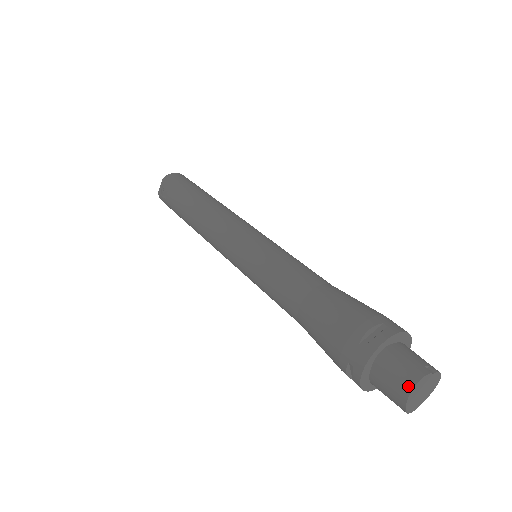
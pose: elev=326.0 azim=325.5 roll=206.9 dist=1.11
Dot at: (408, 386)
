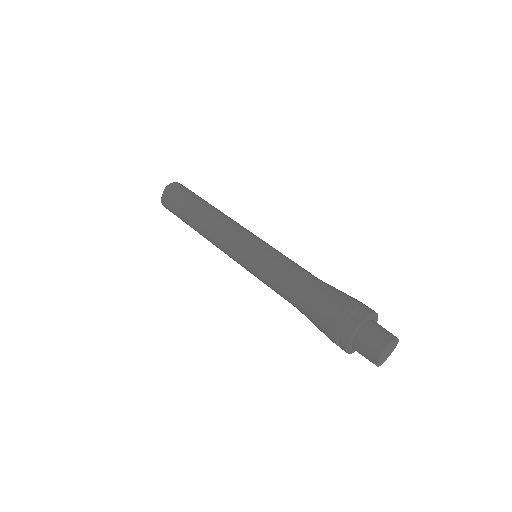
Dot at: (380, 349)
